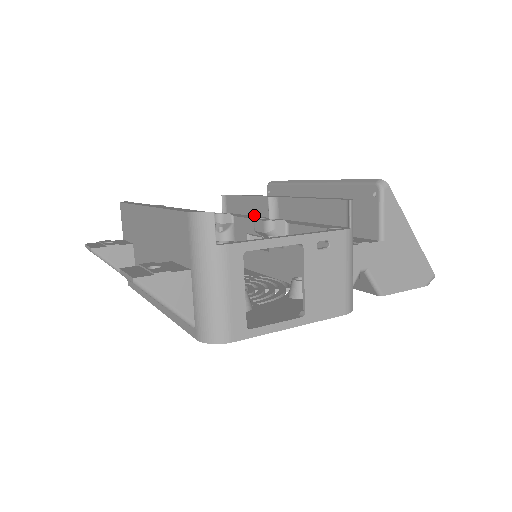
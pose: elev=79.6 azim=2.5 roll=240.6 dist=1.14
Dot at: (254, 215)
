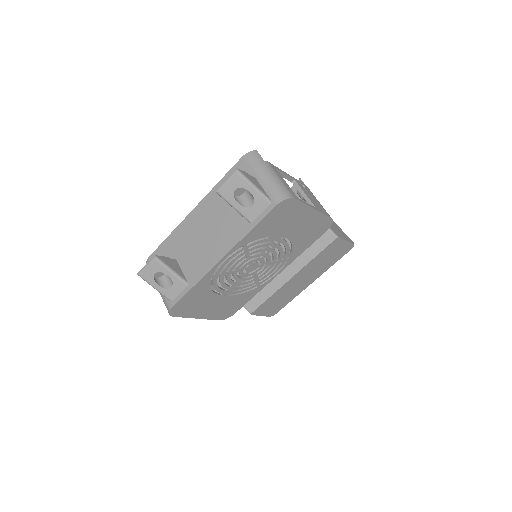
Dot at: occluded
